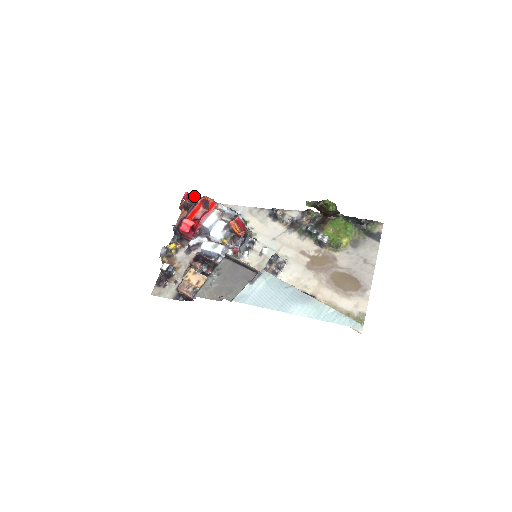
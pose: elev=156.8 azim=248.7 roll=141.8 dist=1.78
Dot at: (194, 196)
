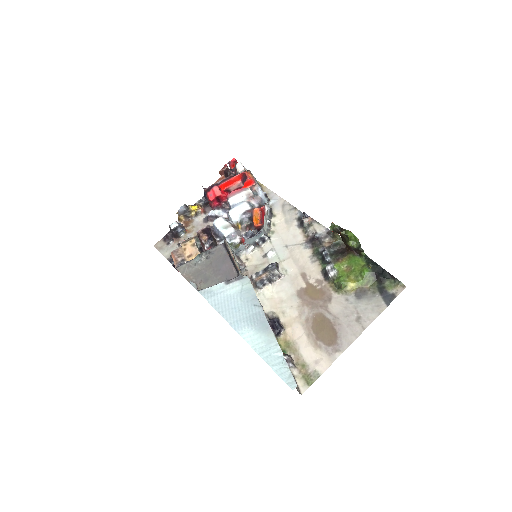
Dot at: (238, 166)
